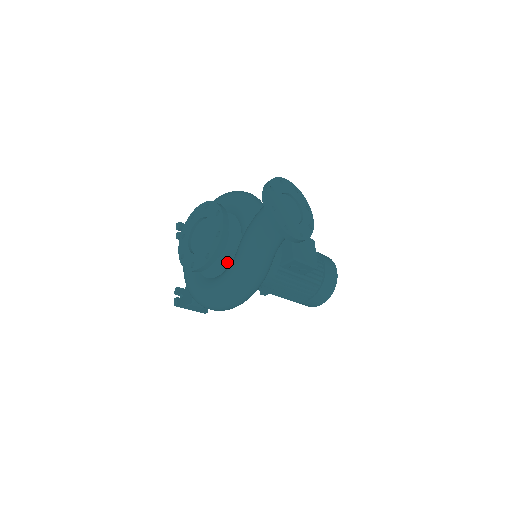
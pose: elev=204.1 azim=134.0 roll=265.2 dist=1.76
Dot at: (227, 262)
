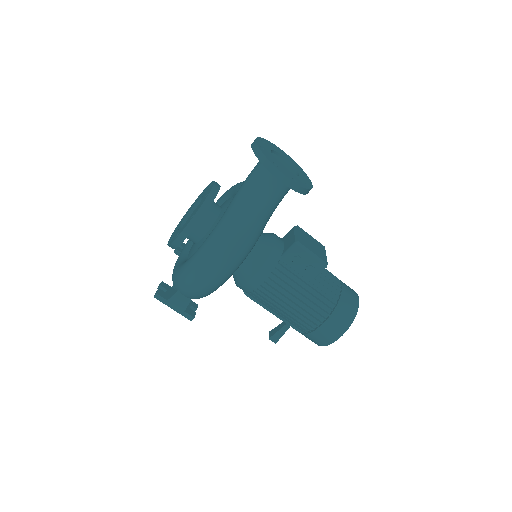
Dot at: occluded
